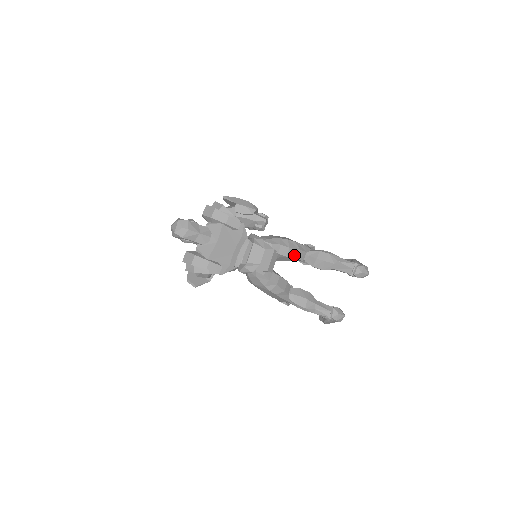
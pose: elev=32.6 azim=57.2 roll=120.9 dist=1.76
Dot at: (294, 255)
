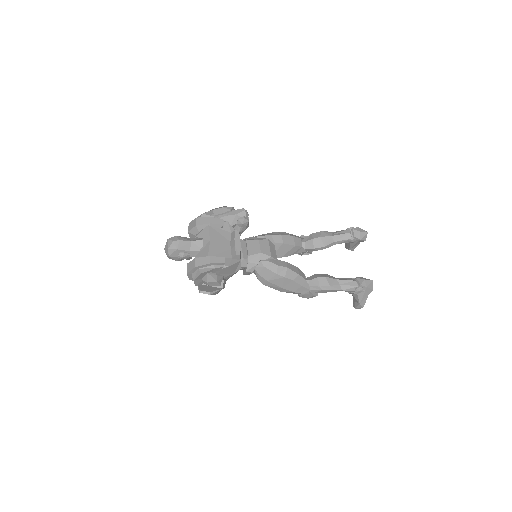
Dot at: (290, 241)
